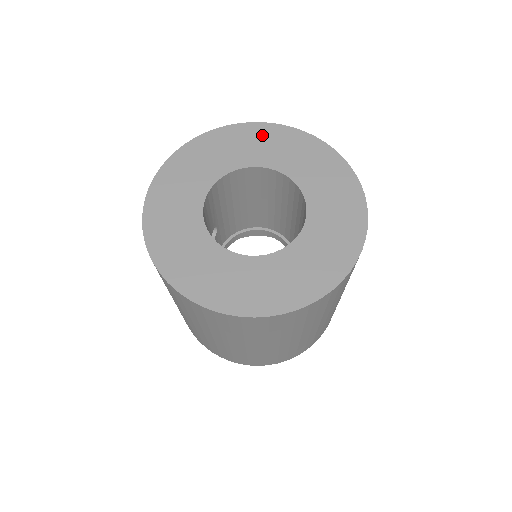
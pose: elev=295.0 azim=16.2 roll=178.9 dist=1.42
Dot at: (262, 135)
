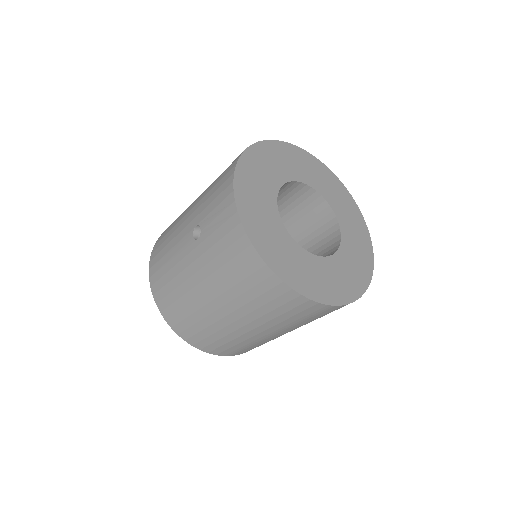
Dot at: (285, 152)
